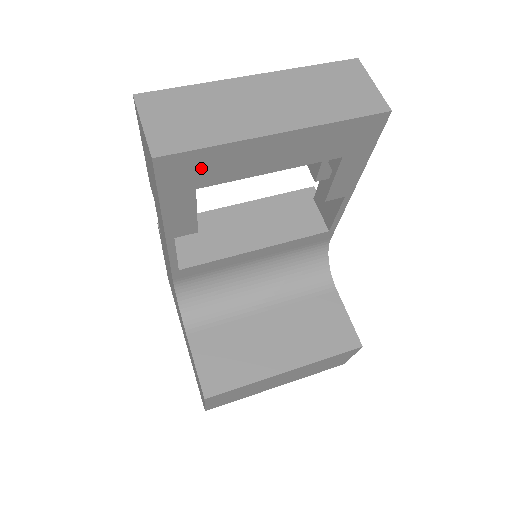
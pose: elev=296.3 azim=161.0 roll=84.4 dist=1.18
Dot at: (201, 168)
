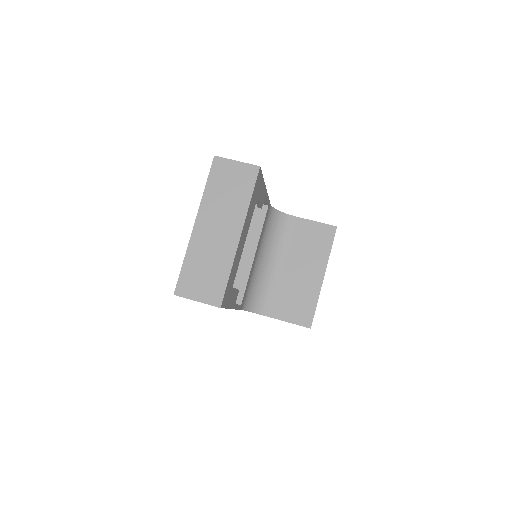
Dot at: (230, 283)
